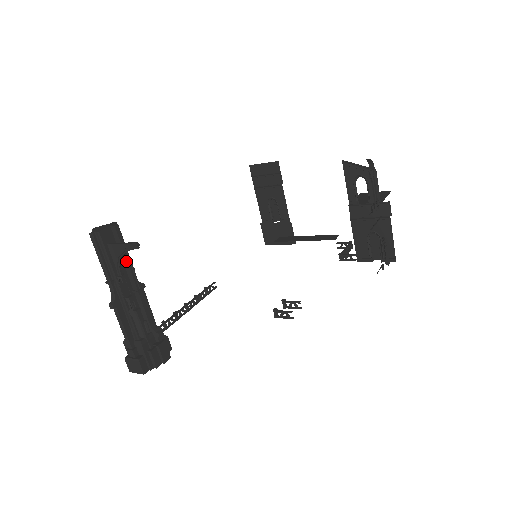
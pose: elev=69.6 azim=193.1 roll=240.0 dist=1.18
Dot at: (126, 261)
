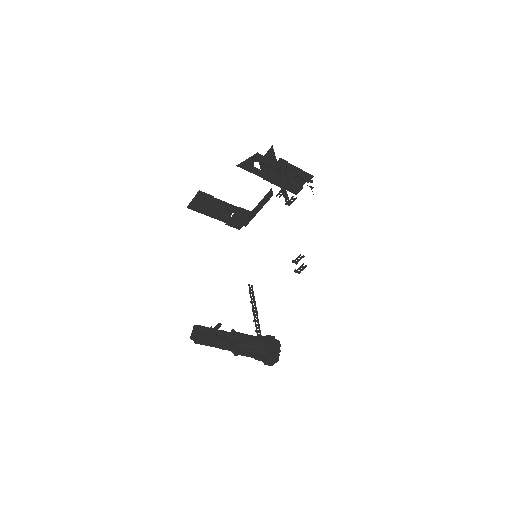
Dot at: (219, 333)
